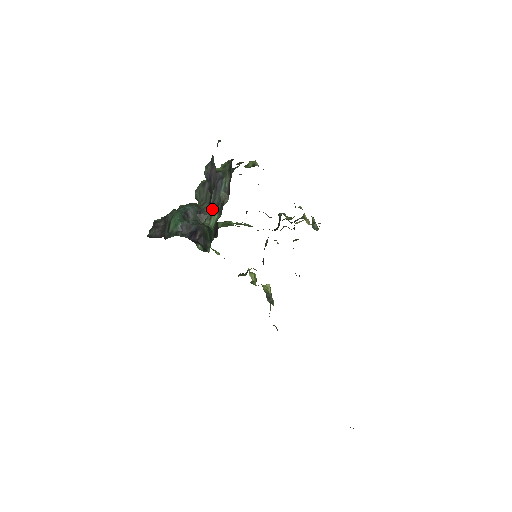
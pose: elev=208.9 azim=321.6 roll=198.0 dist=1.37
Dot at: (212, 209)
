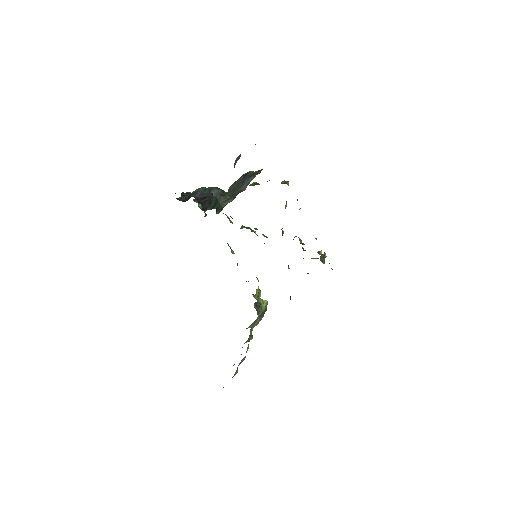
Dot at: (232, 196)
